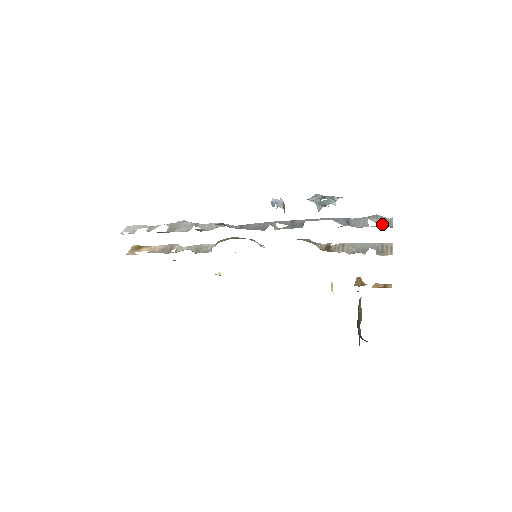
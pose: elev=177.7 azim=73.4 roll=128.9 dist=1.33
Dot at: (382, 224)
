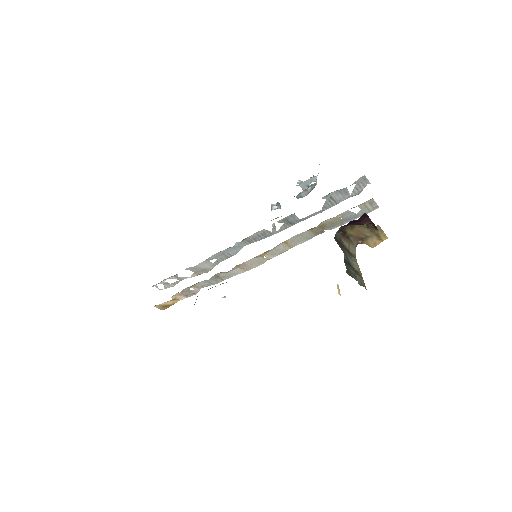
Dot at: (358, 183)
